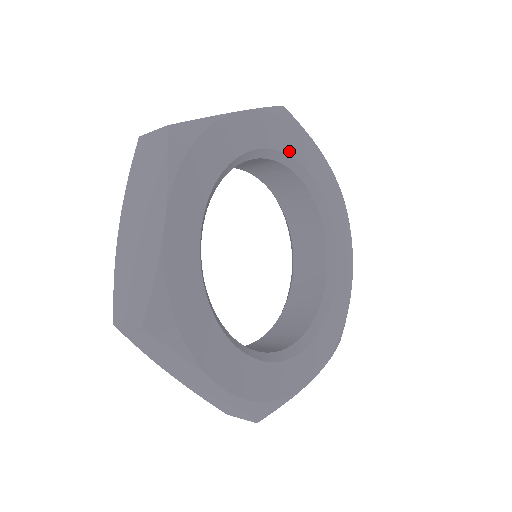
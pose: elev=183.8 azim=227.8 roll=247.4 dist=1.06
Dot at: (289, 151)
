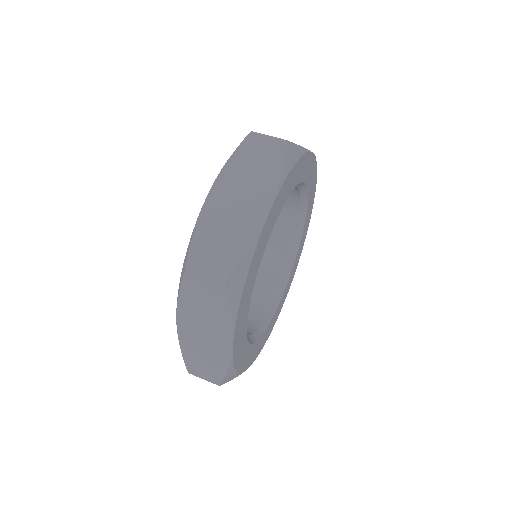
Dot at: (292, 188)
